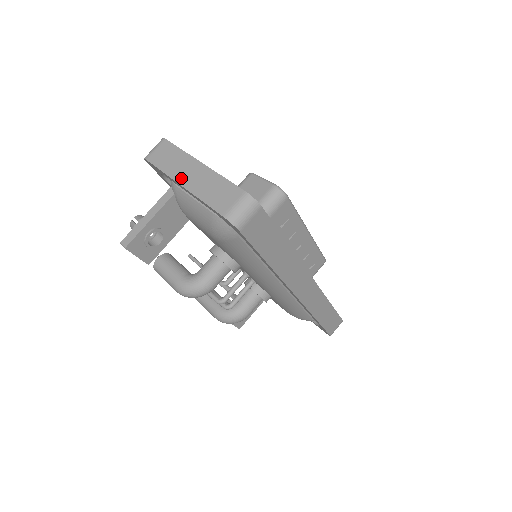
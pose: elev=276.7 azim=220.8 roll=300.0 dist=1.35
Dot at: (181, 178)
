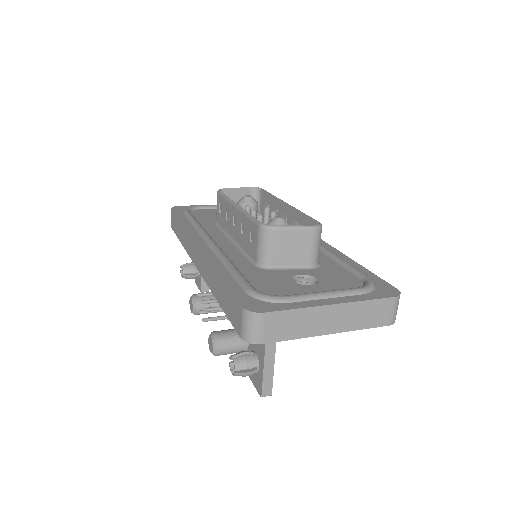
Dot at: (323, 330)
